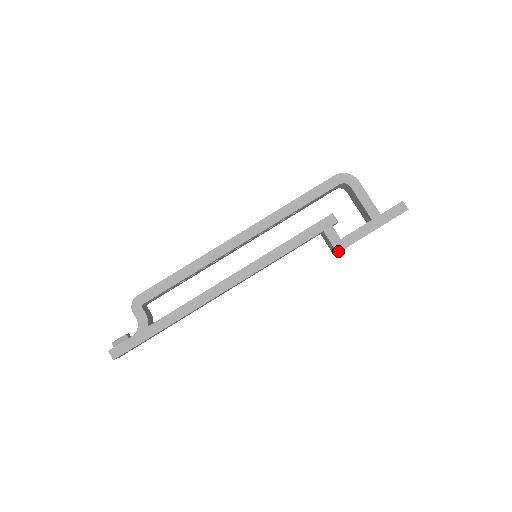
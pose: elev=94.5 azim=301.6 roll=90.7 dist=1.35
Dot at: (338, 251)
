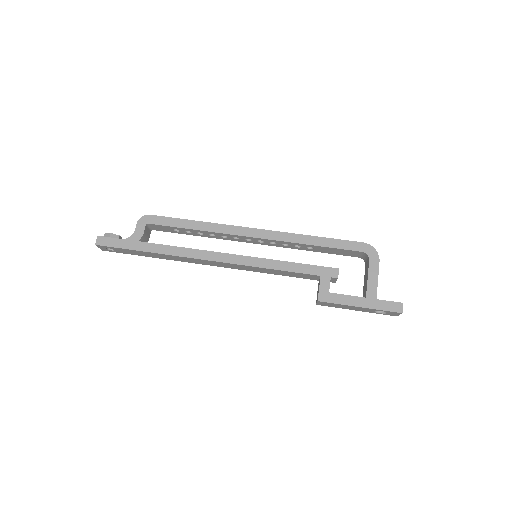
Dot at: (319, 300)
